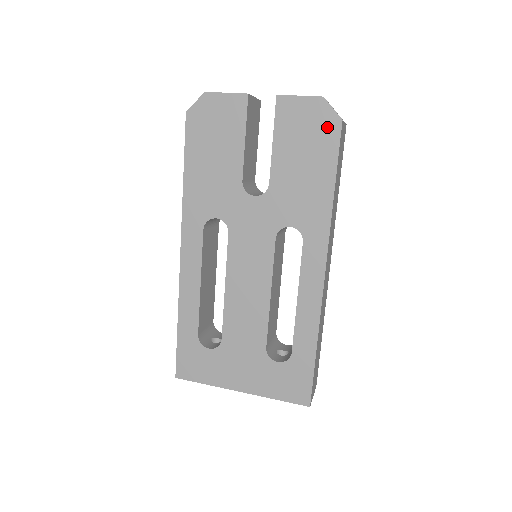
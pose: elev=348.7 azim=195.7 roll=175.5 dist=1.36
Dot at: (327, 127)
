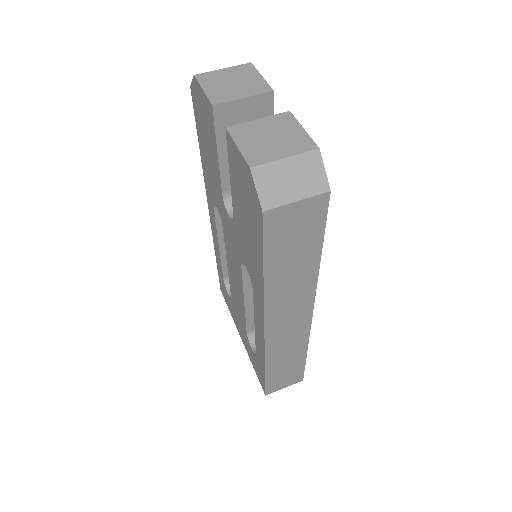
Dot at: (255, 206)
